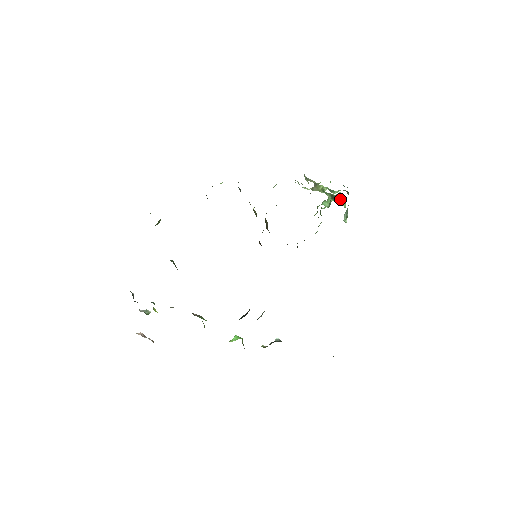
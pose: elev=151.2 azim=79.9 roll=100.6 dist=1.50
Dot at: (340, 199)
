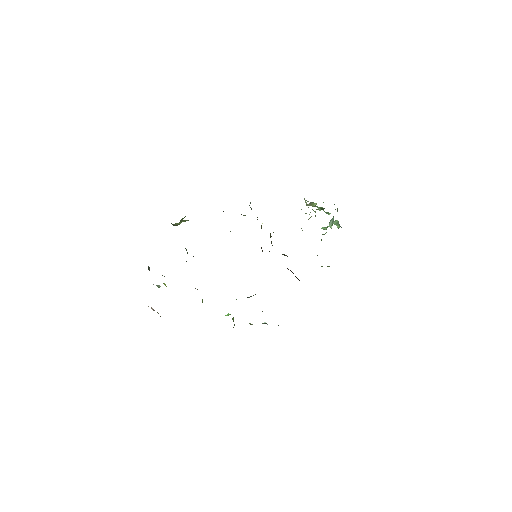
Dot at: (336, 224)
